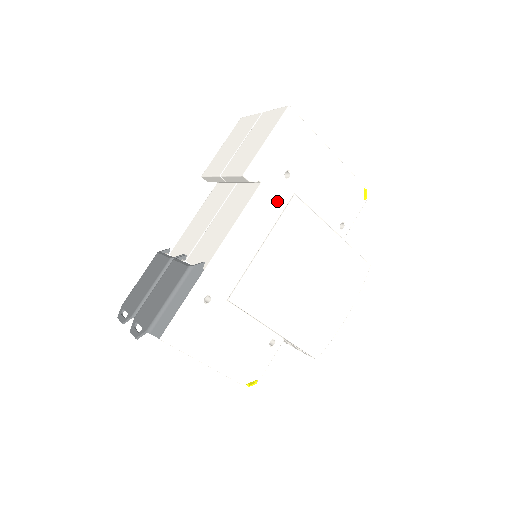
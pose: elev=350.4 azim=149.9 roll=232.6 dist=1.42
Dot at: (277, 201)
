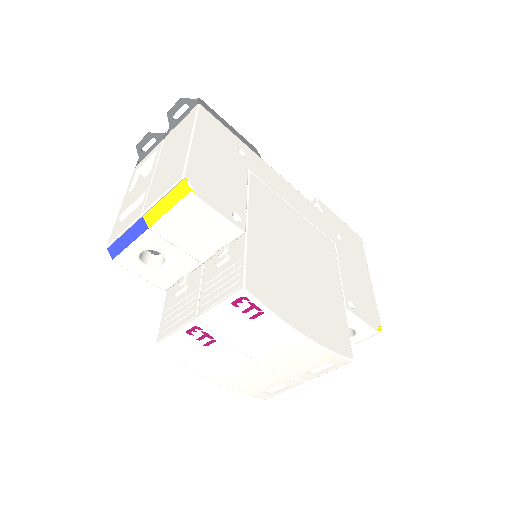
Dot at: (323, 226)
